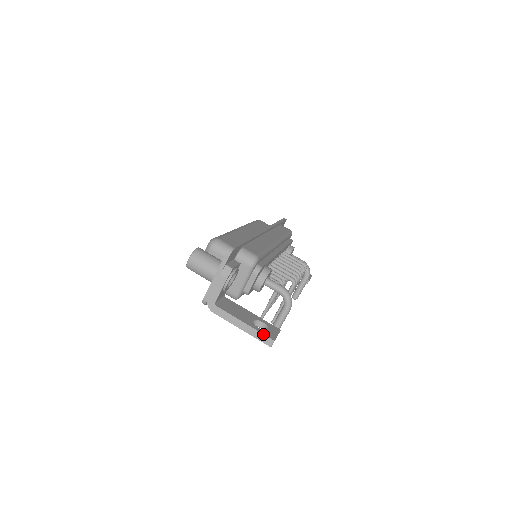
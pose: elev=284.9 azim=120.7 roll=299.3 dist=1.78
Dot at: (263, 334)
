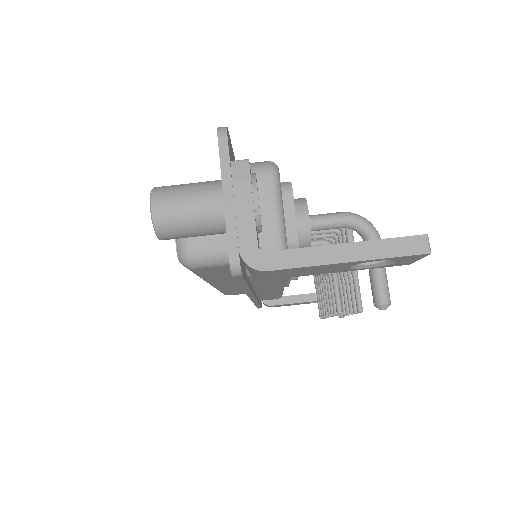
Dot at: (396, 238)
